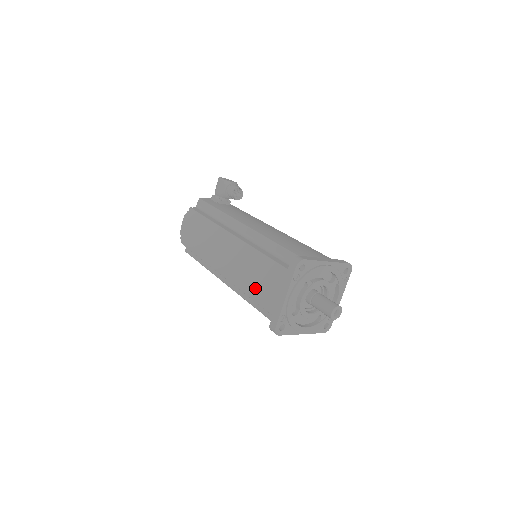
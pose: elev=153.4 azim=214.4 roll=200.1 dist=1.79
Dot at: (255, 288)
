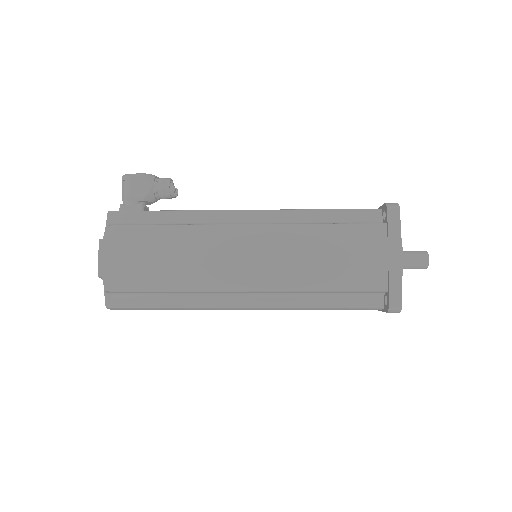
Dot at: (337, 272)
